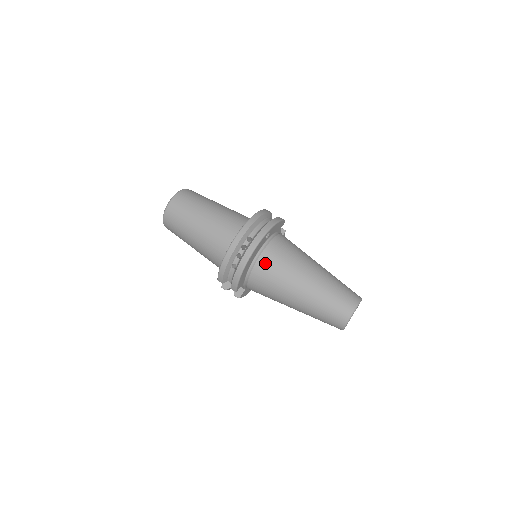
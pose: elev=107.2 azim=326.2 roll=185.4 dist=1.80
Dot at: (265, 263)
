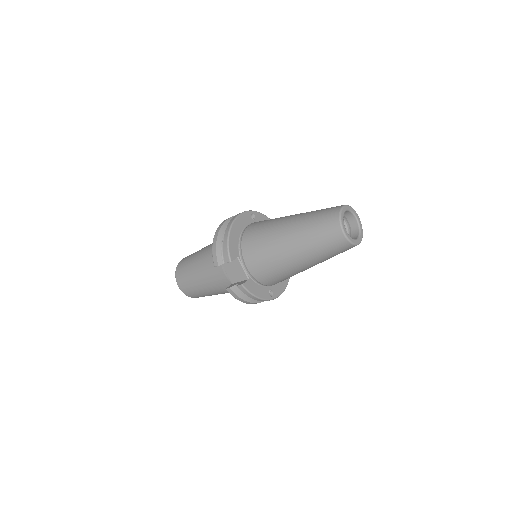
Dot at: (252, 227)
